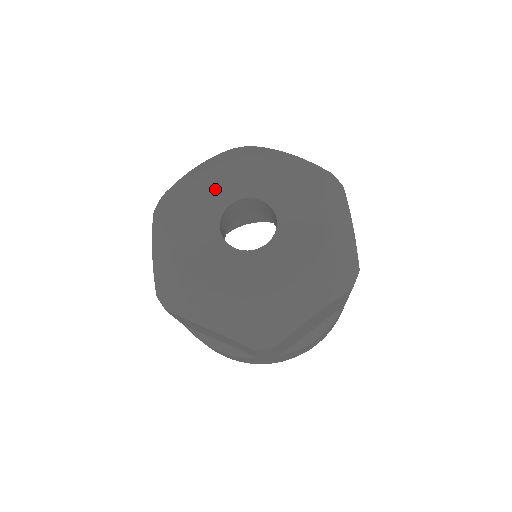
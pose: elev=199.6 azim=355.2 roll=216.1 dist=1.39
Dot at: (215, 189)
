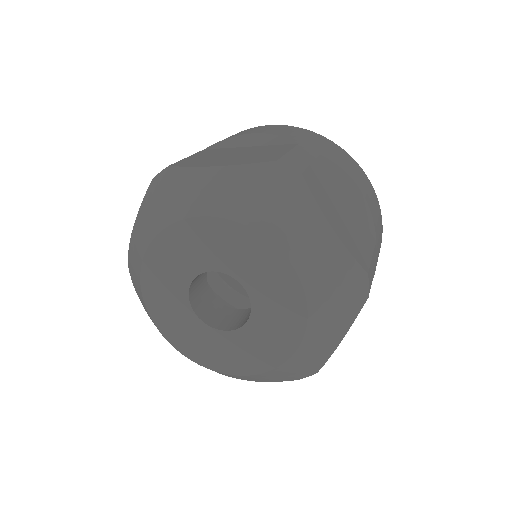
Dot at: (204, 244)
